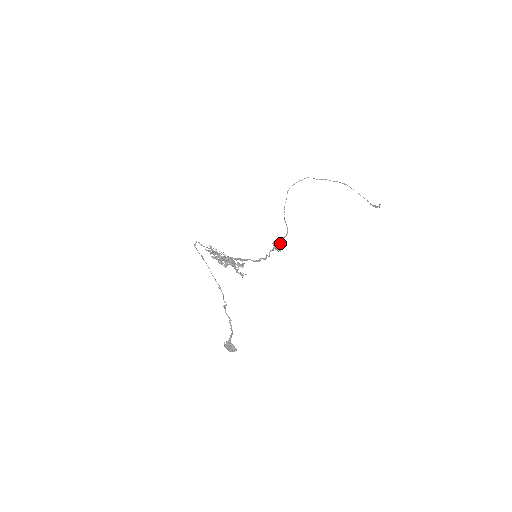
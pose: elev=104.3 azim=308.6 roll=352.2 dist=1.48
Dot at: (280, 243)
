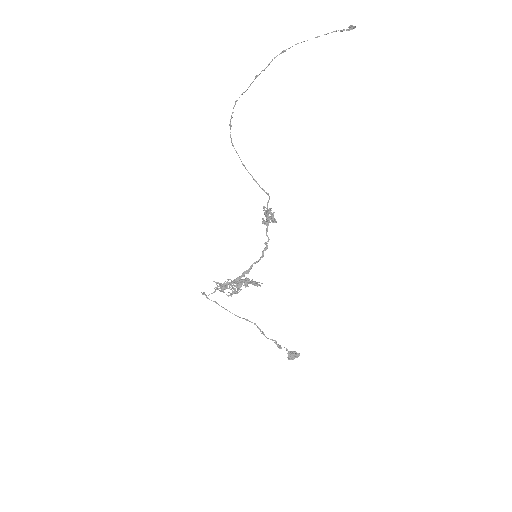
Dot at: (268, 216)
